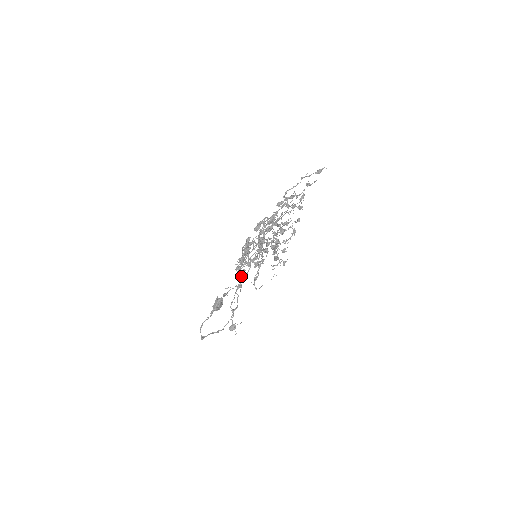
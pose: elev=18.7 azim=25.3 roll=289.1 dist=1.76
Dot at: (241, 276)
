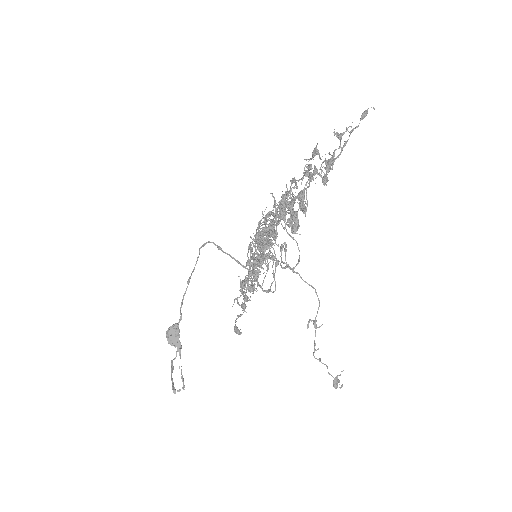
Dot at: occluded
